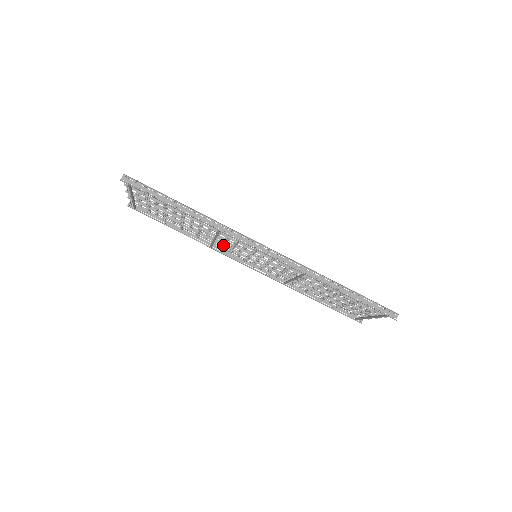
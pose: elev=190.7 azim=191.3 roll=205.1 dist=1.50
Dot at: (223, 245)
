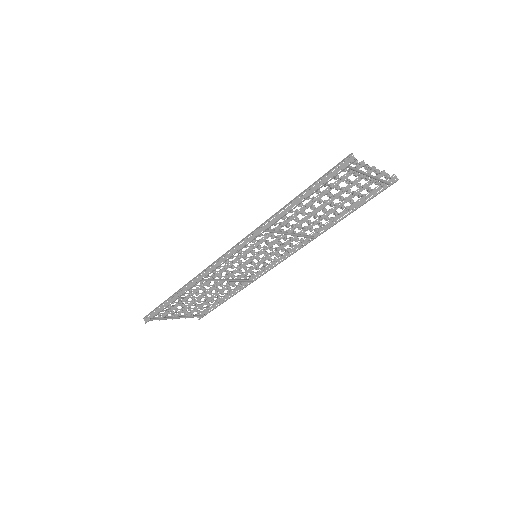
Dot at: (246, 274)
